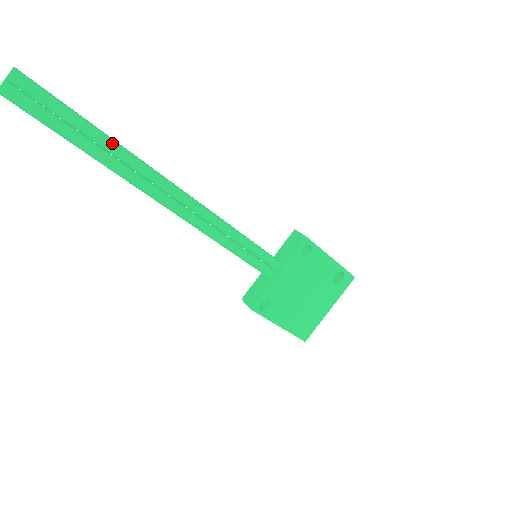
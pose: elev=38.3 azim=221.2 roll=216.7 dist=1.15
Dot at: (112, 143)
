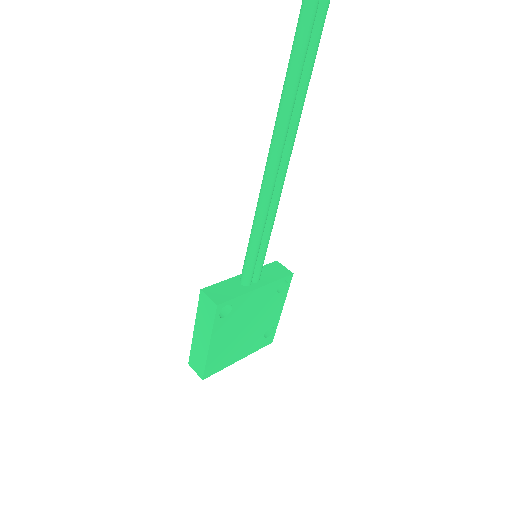
Dot at: occluded
